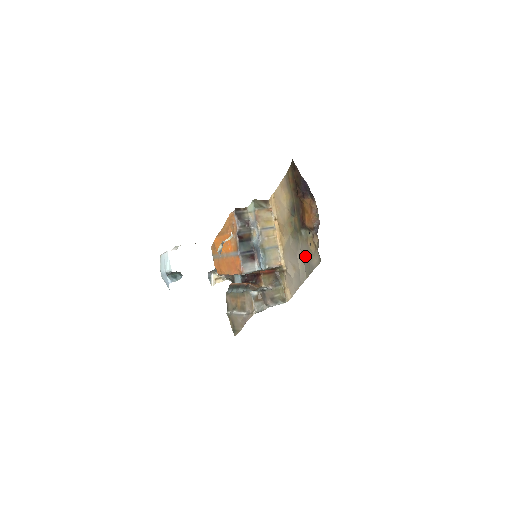
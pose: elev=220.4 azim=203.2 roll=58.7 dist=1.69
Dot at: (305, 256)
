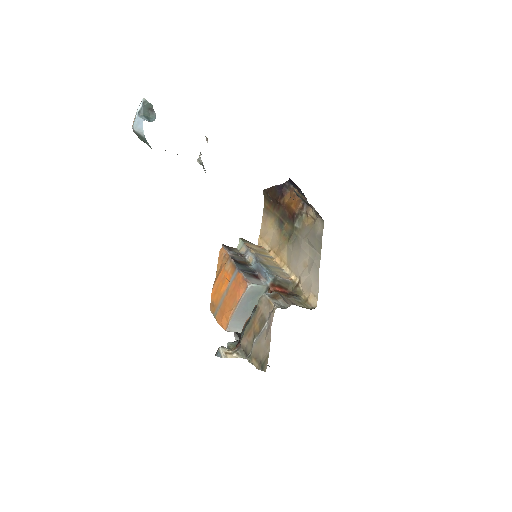
Dot at: (308, 237)
